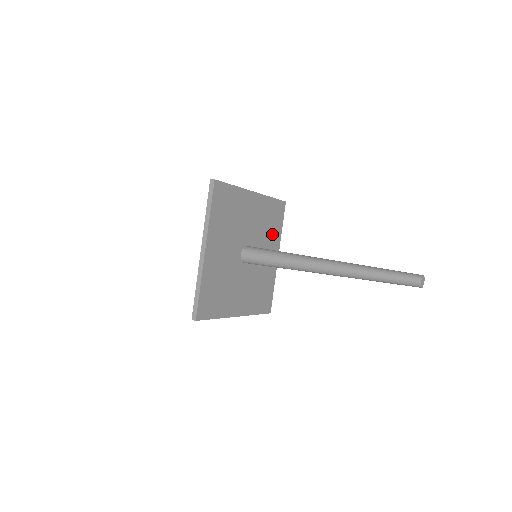
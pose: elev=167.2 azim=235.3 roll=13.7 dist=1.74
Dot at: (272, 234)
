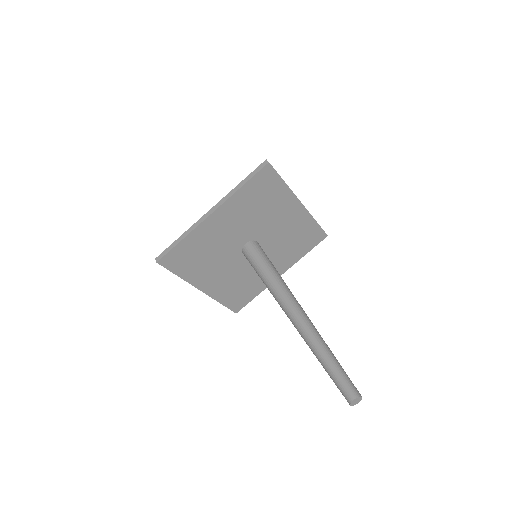
Dot at: (291, 251)
